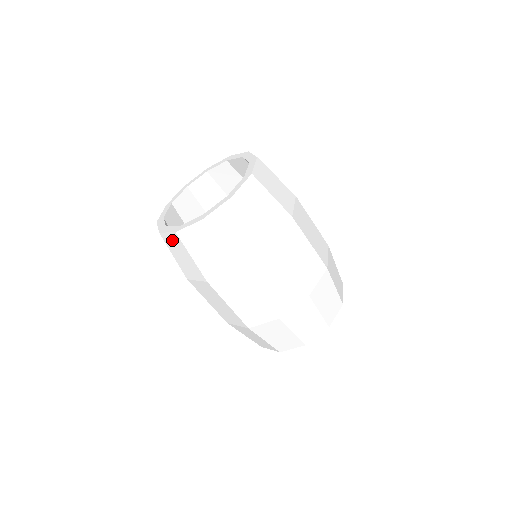
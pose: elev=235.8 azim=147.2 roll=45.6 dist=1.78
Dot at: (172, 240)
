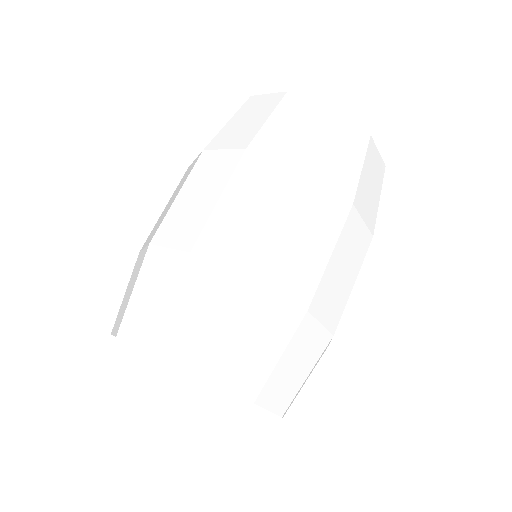
Dot at: (263, 101)
